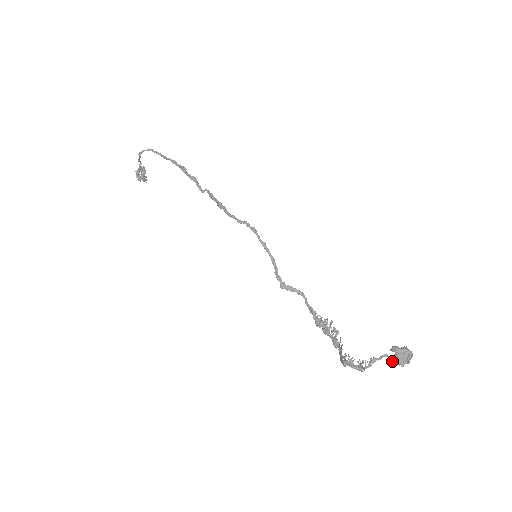
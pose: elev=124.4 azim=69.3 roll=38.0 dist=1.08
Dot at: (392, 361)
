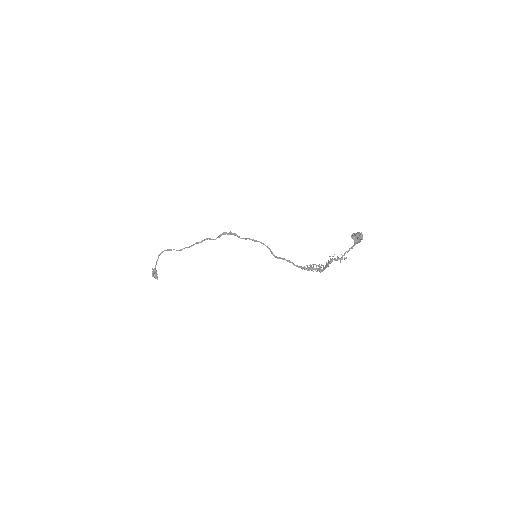
Dot at: (355, 244)
